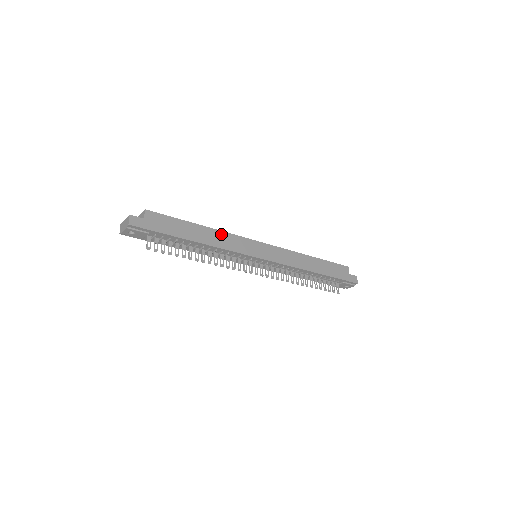
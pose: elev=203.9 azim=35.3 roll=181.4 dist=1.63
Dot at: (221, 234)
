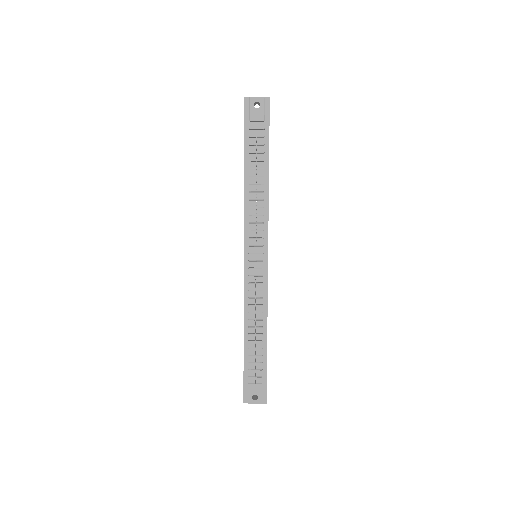
Dot at: occluded
